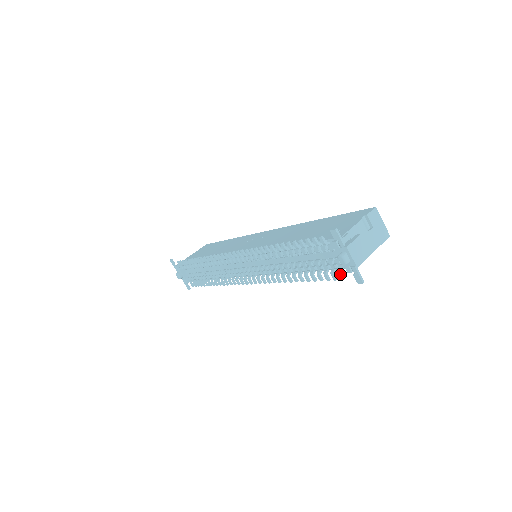
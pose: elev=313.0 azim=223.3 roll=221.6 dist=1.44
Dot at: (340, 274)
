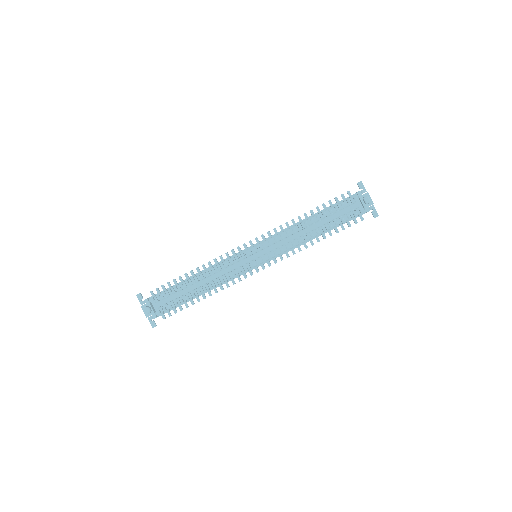
Dot at: (361, 216)
